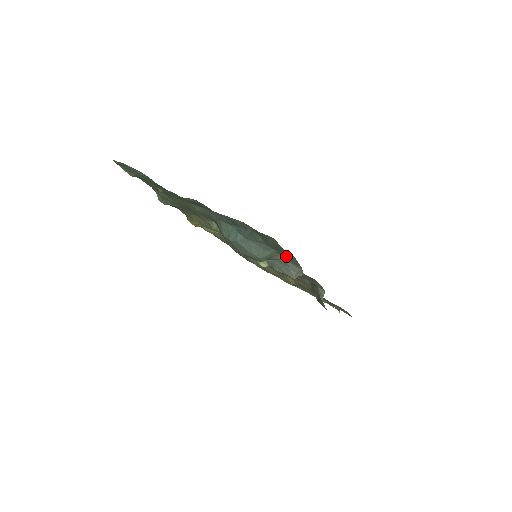
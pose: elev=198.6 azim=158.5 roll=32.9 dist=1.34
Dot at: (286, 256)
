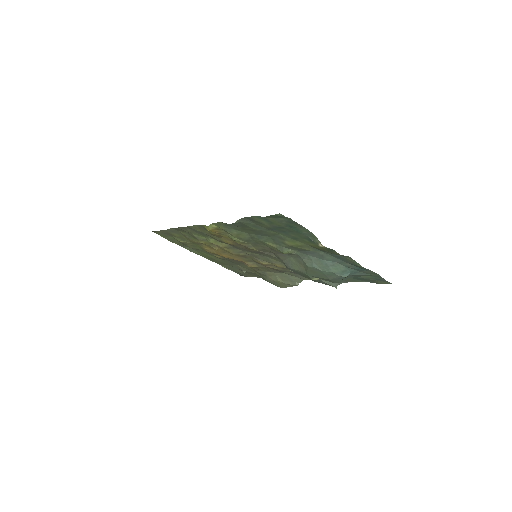
Dot at: (351, 279)
